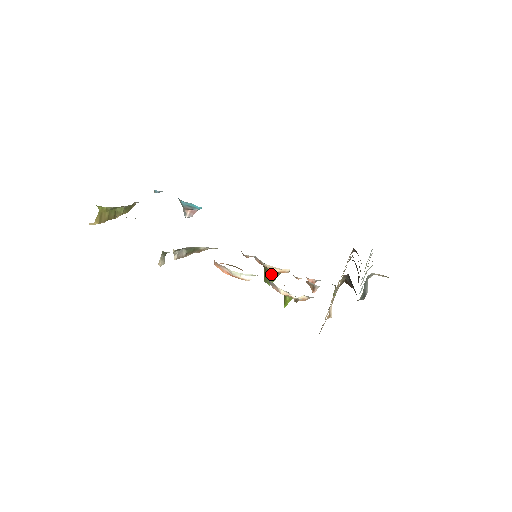
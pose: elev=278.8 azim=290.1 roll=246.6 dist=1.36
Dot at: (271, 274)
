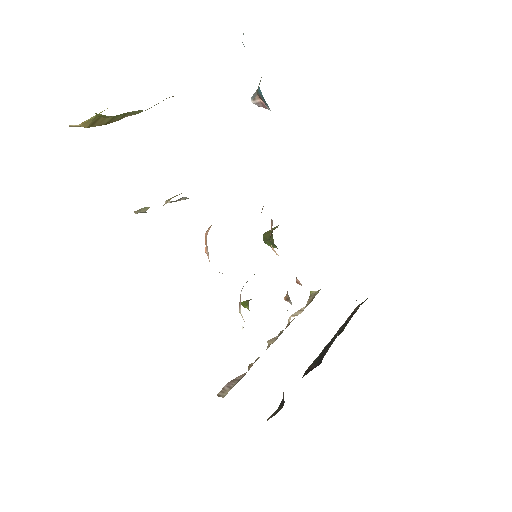
Dot at: (272, 243)
